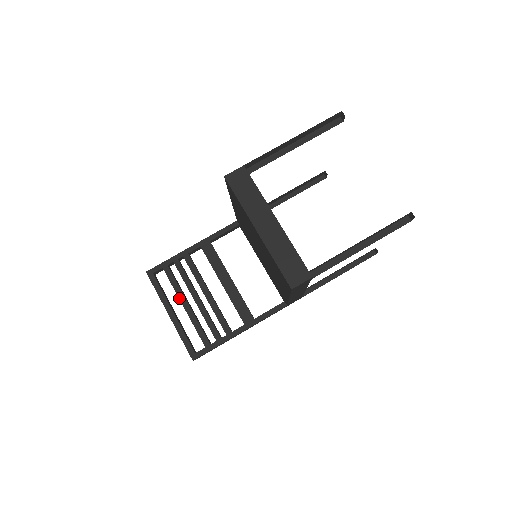
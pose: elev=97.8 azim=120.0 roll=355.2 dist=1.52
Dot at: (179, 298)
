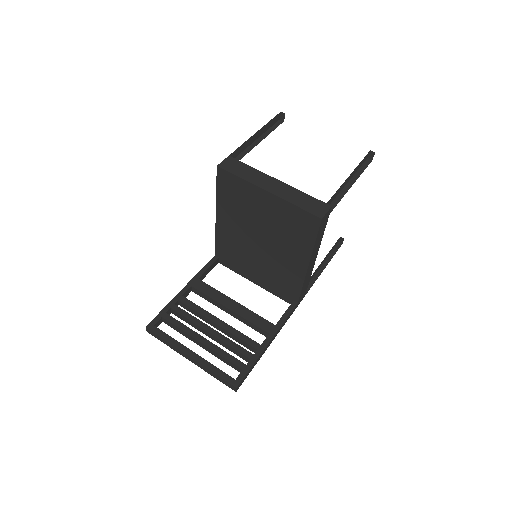
Dot at: (192, 336)
